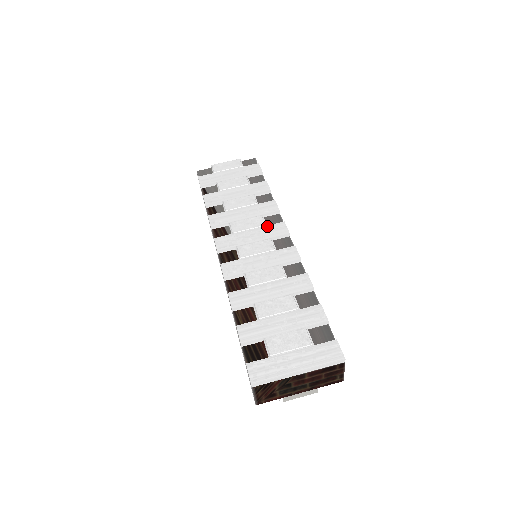
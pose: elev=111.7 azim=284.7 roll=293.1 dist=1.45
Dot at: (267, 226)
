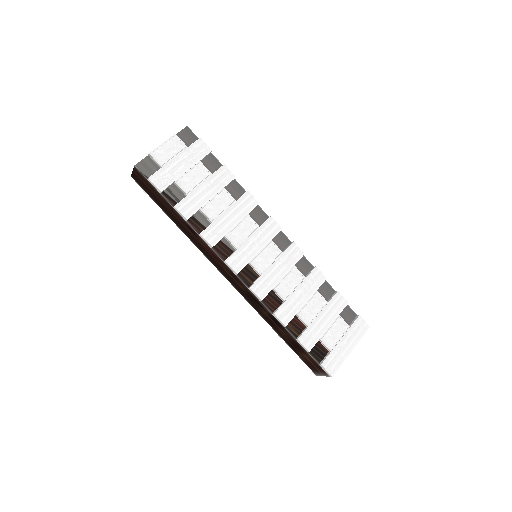
Dot at: (261, 228)
